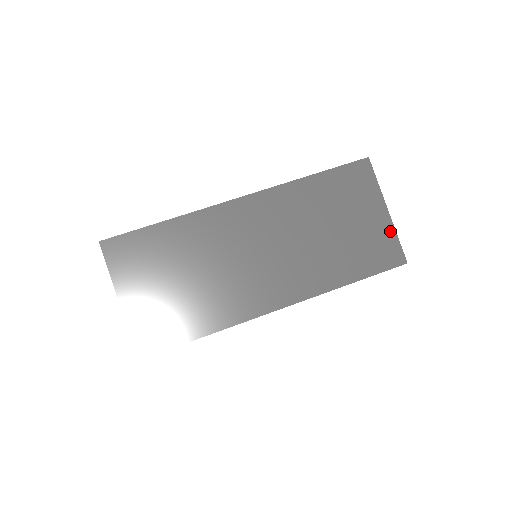
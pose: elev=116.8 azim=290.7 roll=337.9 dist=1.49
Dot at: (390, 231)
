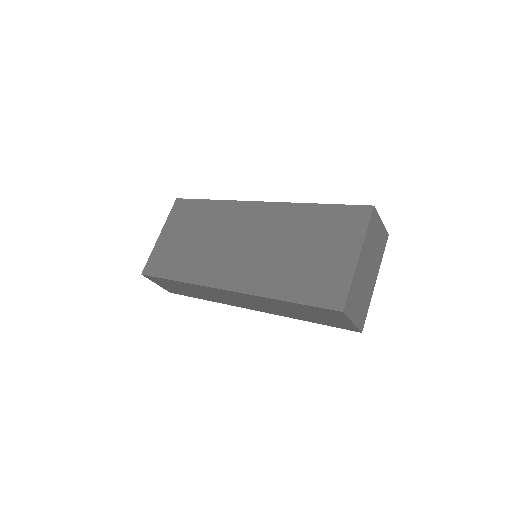
Dot at: (348, 275)
